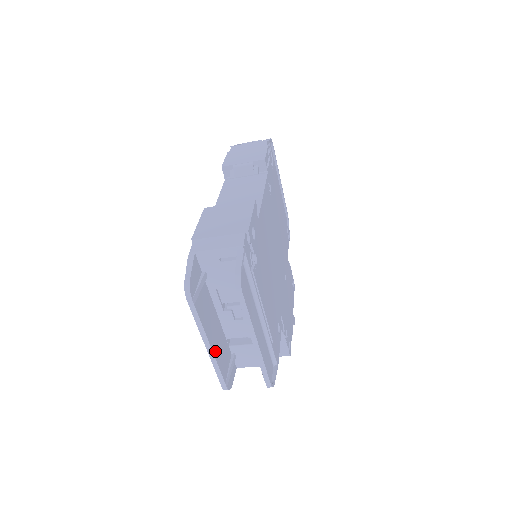
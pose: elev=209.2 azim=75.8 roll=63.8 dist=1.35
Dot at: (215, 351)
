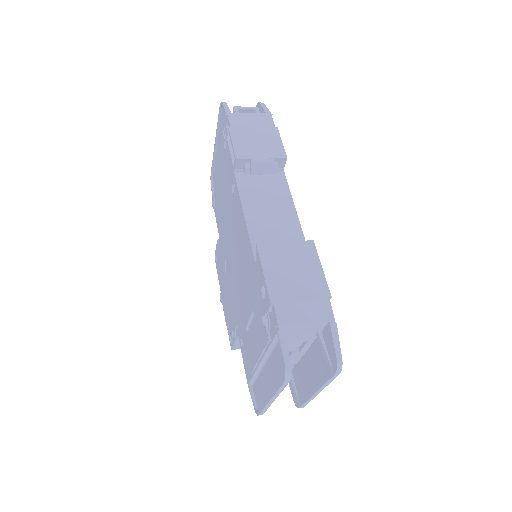
Dot at: occluded
